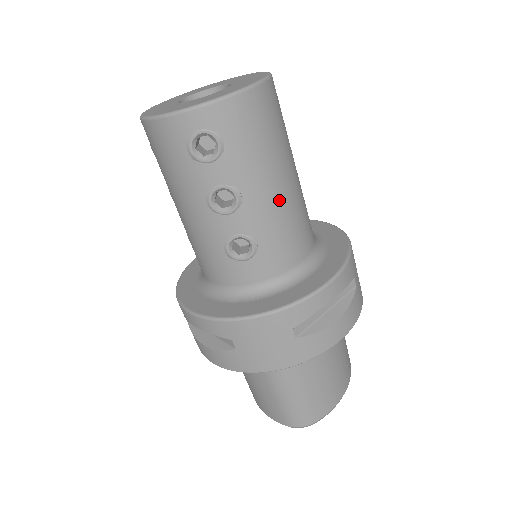
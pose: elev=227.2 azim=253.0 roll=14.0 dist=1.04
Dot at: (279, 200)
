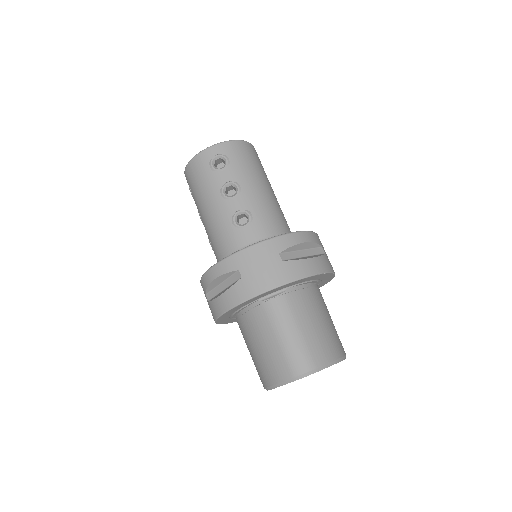
Dot at: (264, 194)
